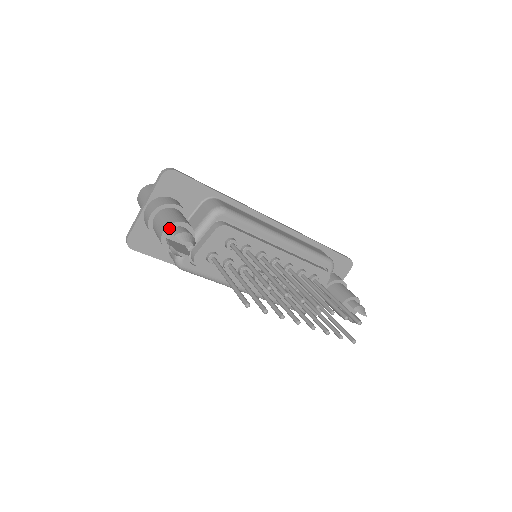
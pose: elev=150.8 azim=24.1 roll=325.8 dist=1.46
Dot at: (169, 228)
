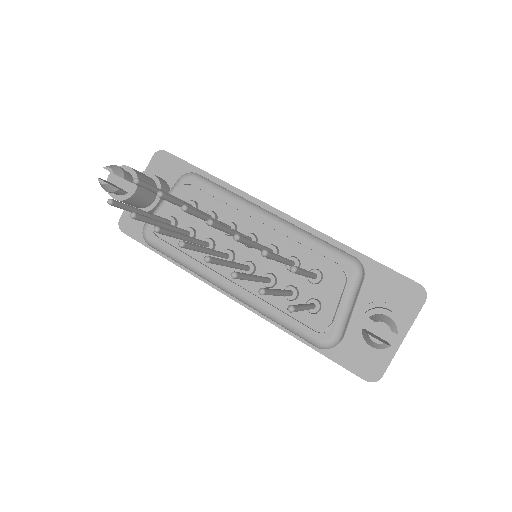
Dot at: occluded
